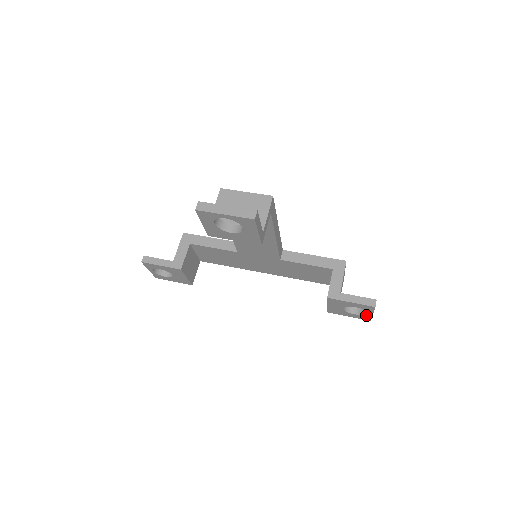
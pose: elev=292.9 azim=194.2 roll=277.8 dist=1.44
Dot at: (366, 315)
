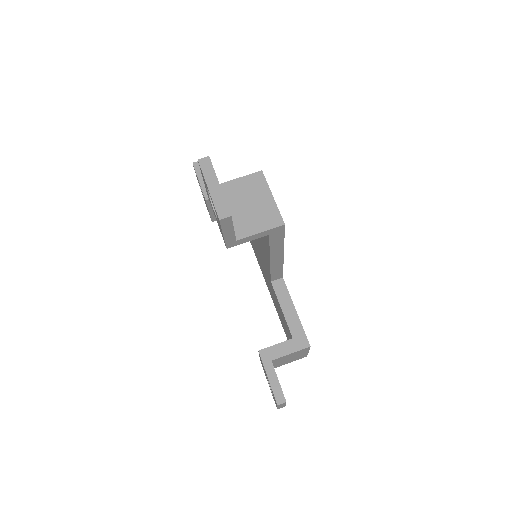
Dot at: occluded
